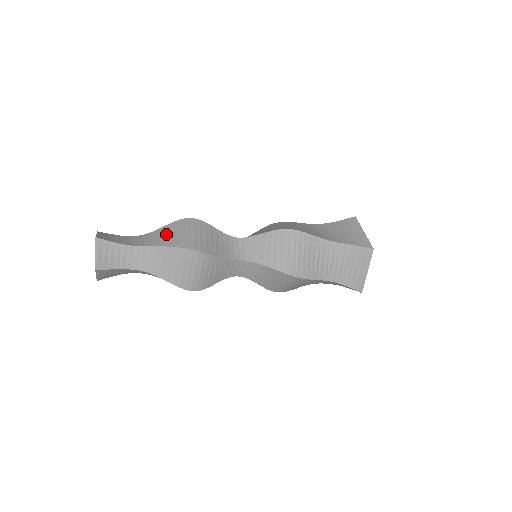
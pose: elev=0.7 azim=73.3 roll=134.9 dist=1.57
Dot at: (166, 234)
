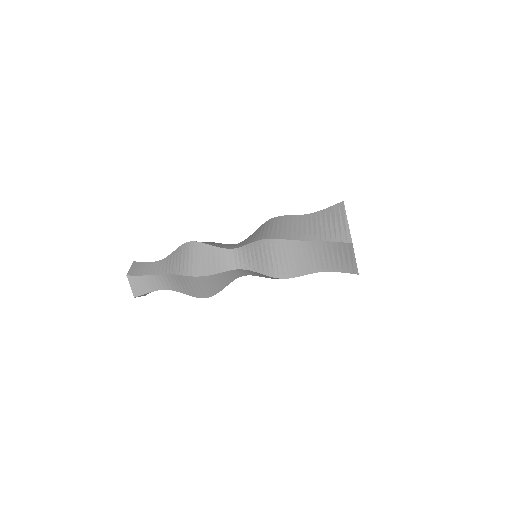
Dot at: occluded
